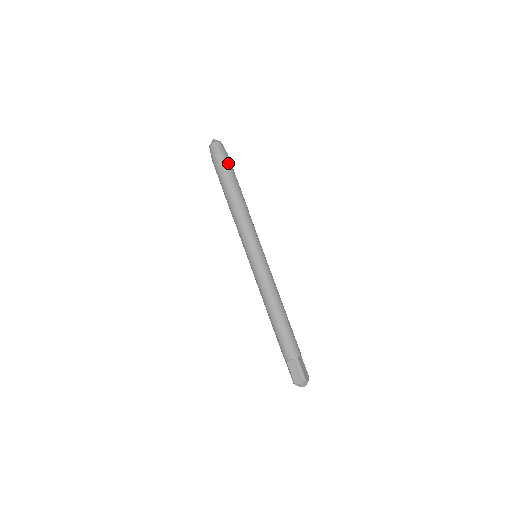
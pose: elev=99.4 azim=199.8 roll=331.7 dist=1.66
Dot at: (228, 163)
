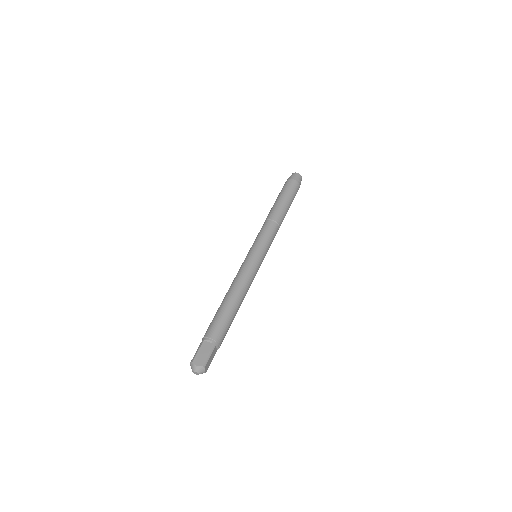
Dot at: (296, 191)
